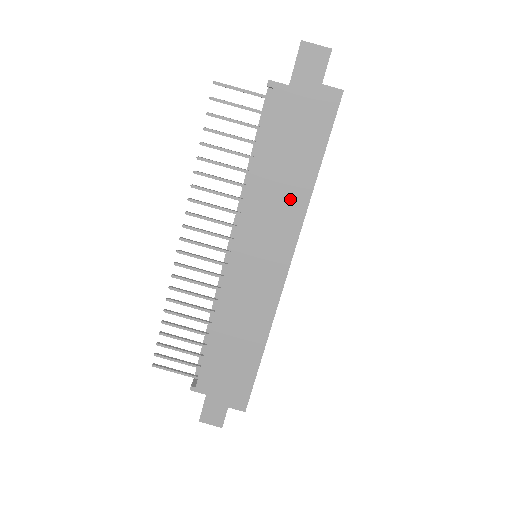
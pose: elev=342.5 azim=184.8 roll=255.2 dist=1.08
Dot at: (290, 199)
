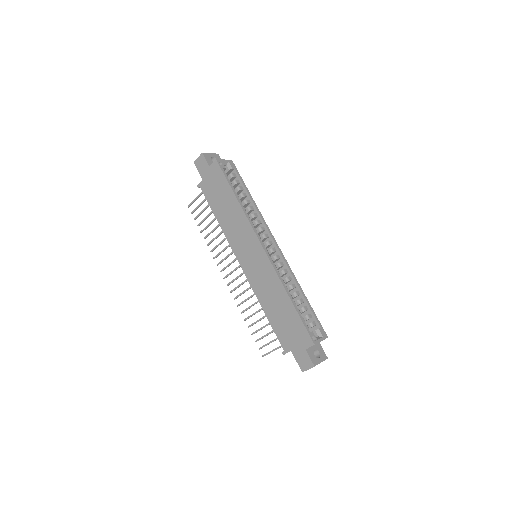
Dot at: (237, 217)
